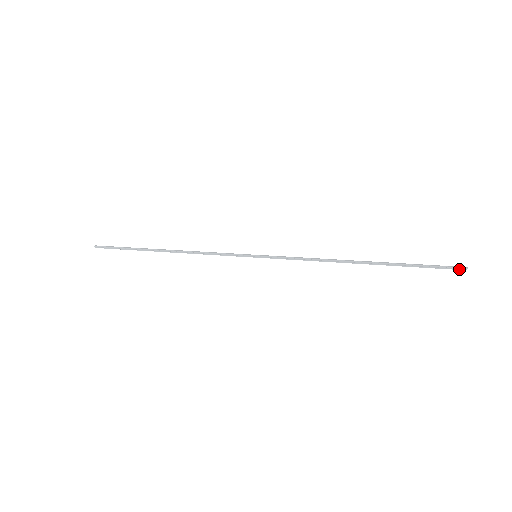
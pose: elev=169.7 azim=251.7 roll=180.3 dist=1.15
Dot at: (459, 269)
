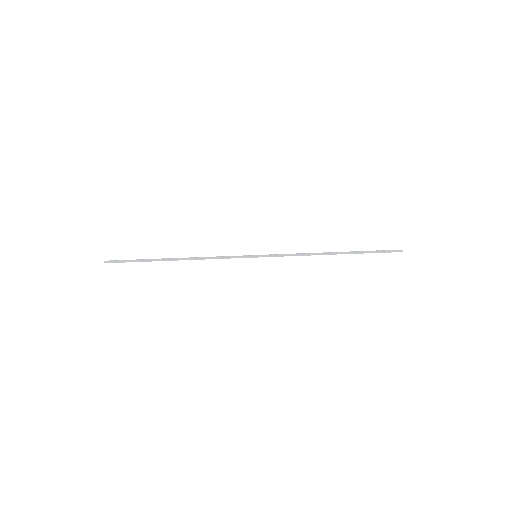
Dot at: (398, 251)
